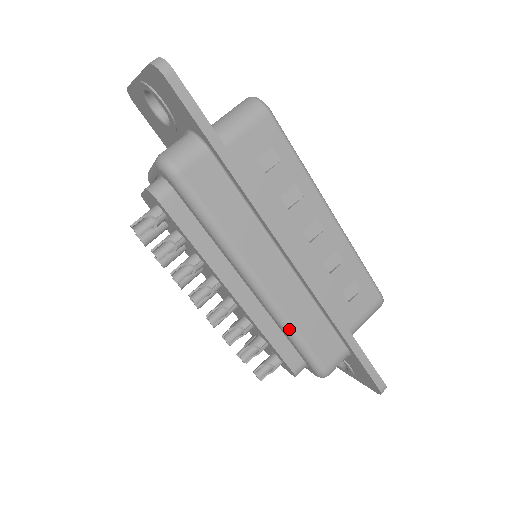
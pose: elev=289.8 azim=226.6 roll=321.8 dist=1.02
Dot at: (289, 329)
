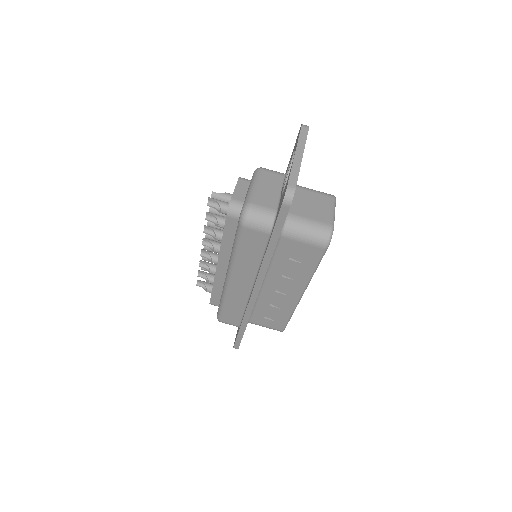
Dot at: (223, 300)
